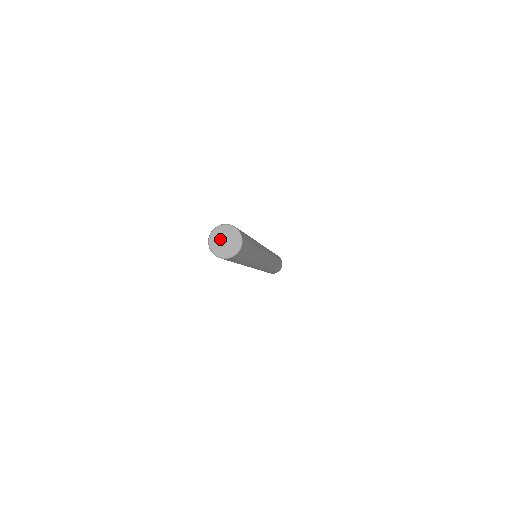
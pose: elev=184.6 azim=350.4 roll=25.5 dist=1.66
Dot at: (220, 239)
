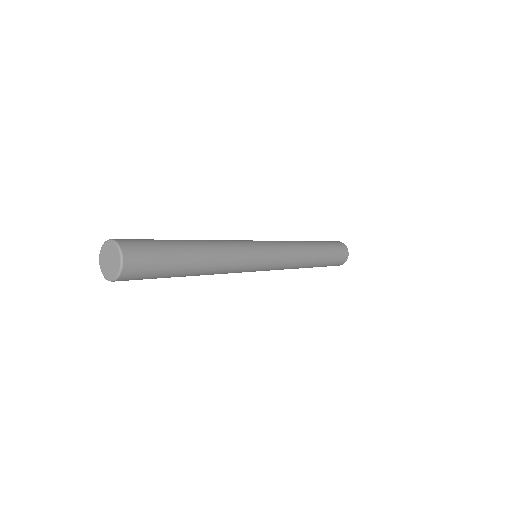
Dot at: (107, 256)
